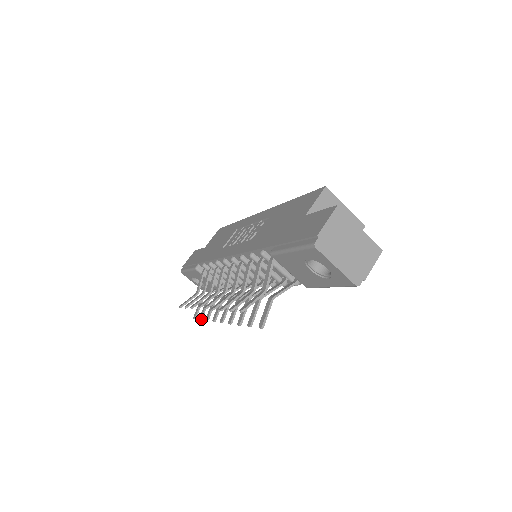
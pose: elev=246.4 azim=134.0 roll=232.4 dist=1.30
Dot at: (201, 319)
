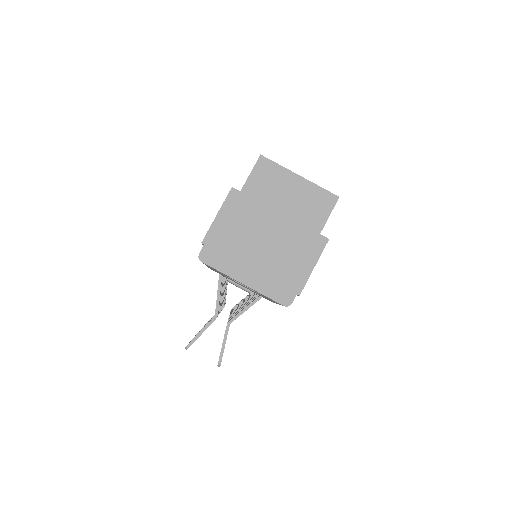
Dot at: occluded
